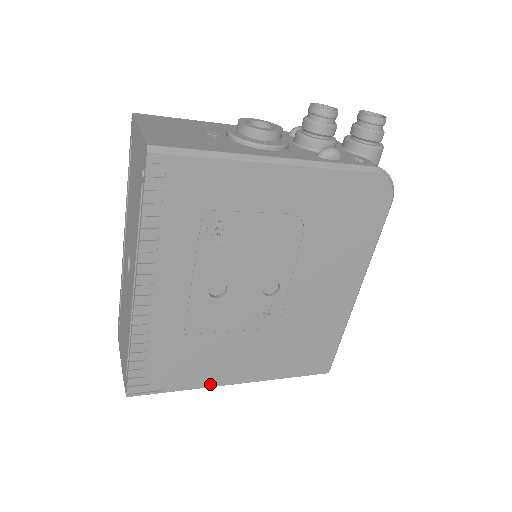
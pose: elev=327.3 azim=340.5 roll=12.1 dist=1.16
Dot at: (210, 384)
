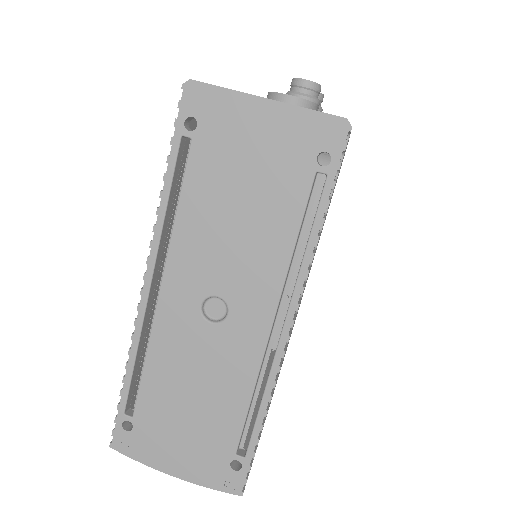
Dot at: occluded
